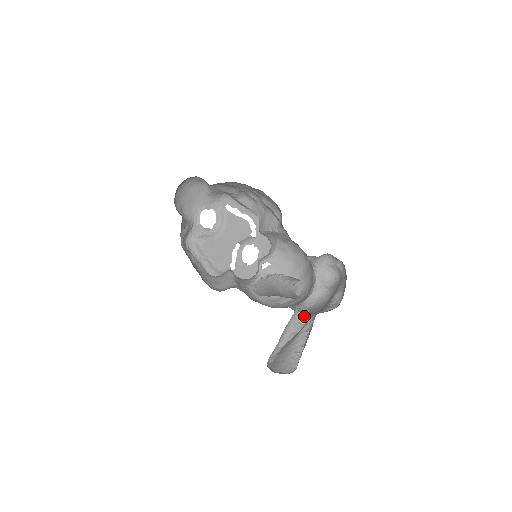
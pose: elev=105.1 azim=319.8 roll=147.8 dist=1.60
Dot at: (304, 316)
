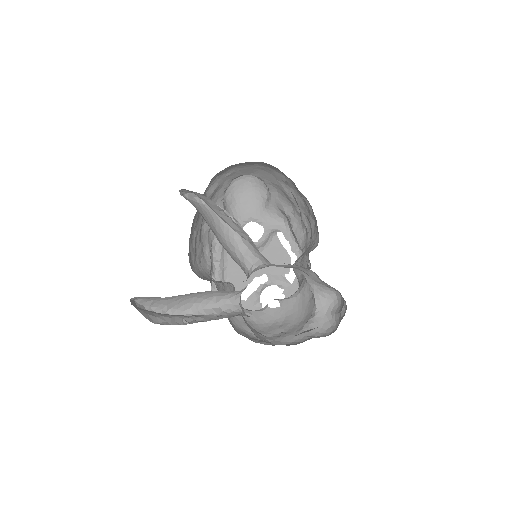
Dot at: occluded
